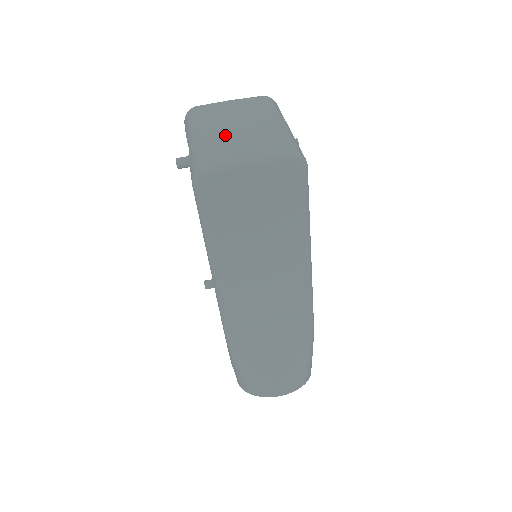
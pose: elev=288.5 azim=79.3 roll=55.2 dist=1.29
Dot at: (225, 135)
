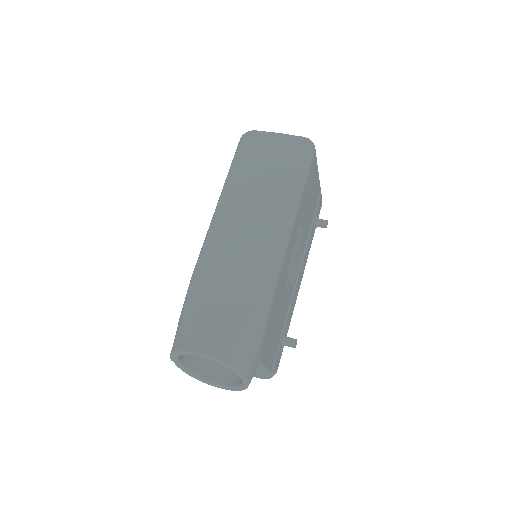
Dot at: occluded
